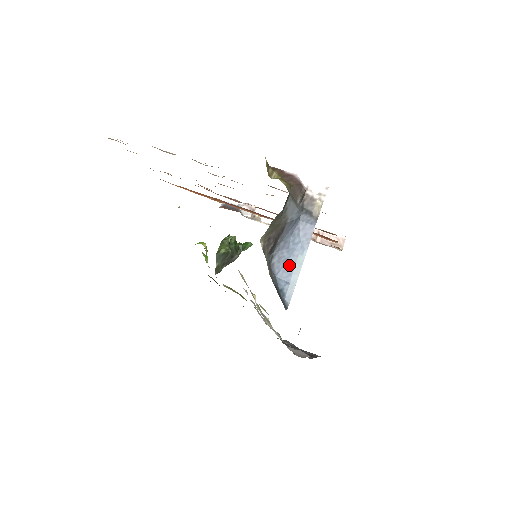
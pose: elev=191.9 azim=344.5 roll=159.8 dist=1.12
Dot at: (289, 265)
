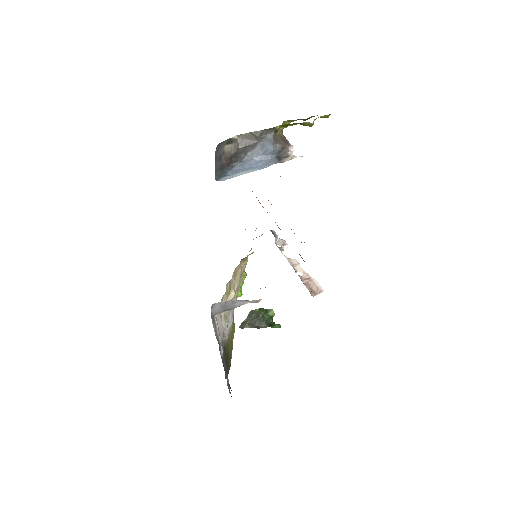
Dot at: (243, 170)
